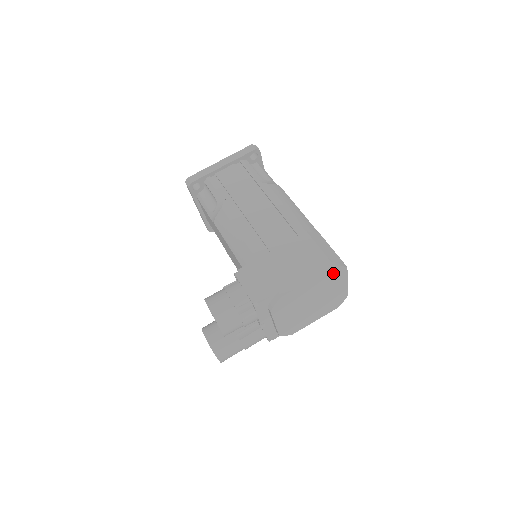
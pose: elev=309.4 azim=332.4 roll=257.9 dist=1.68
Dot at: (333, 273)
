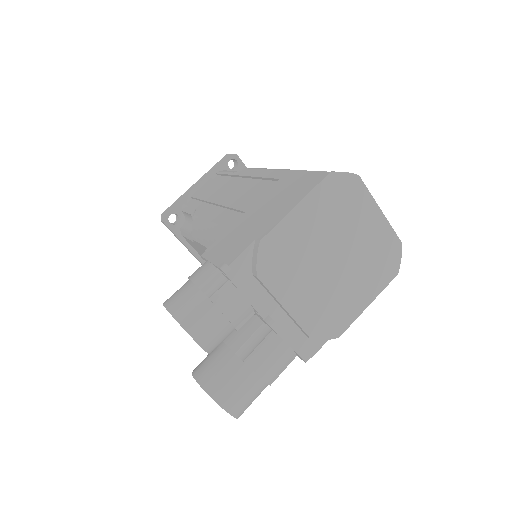
Dot at: (337, 188)
